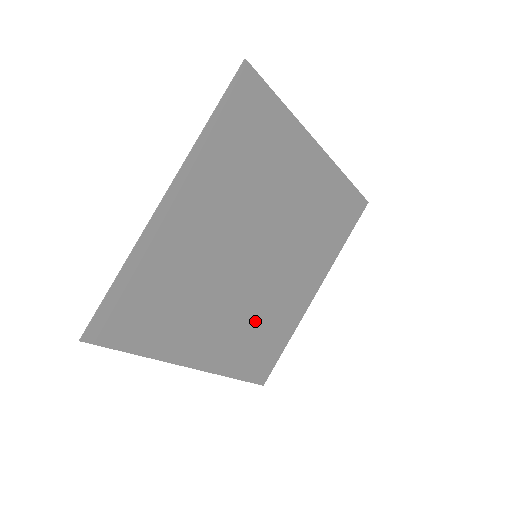
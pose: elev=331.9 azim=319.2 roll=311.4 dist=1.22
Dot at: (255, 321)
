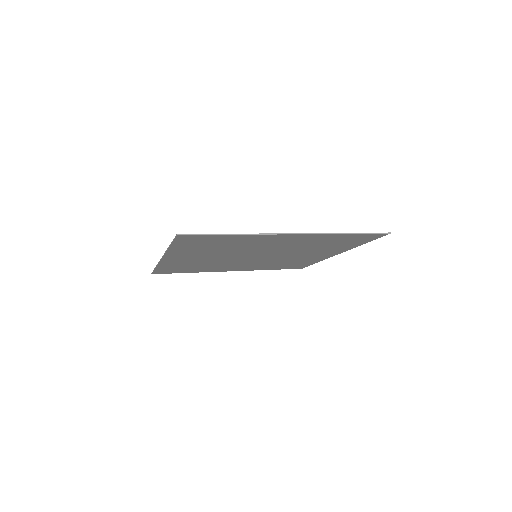
Dot at: (275, 263)
